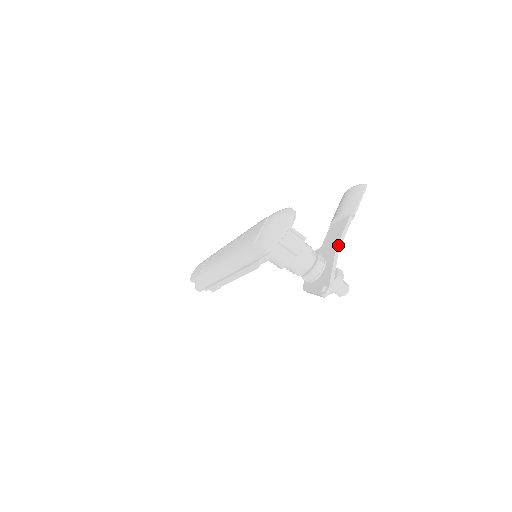
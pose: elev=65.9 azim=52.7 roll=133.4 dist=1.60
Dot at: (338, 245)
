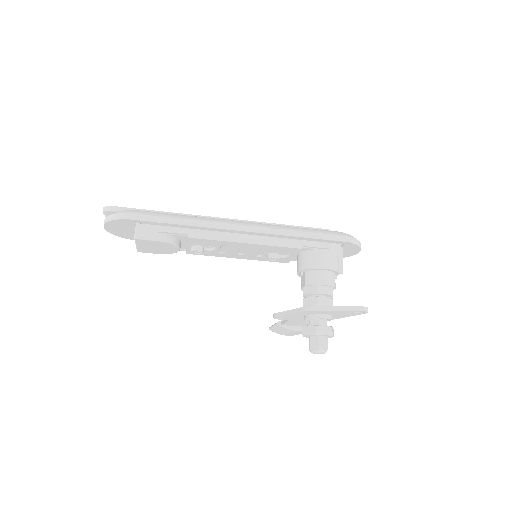
Dot at: occluded
